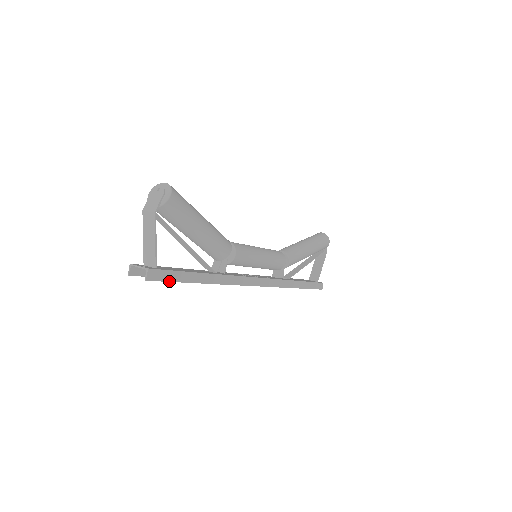
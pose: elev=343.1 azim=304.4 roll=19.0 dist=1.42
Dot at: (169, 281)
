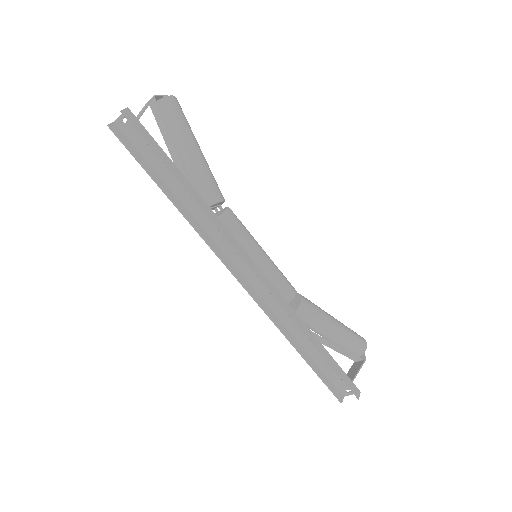
Dot at: (143, 138)
